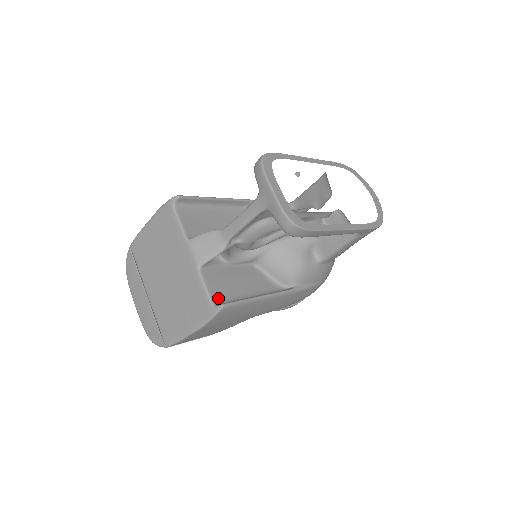
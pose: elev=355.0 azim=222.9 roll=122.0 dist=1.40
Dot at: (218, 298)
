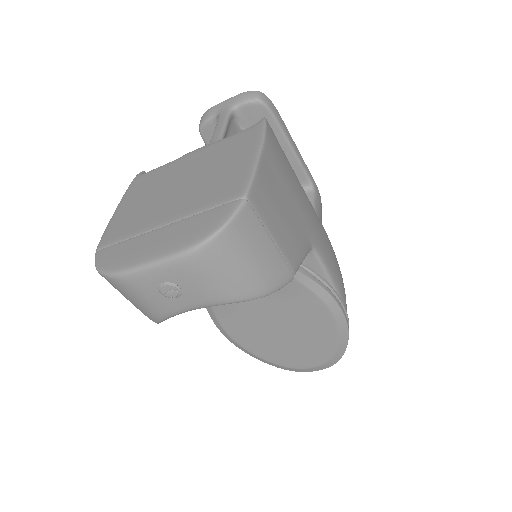
Dot at: occluded
